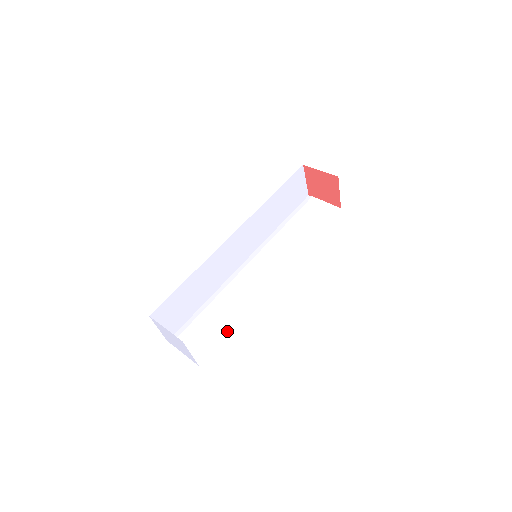
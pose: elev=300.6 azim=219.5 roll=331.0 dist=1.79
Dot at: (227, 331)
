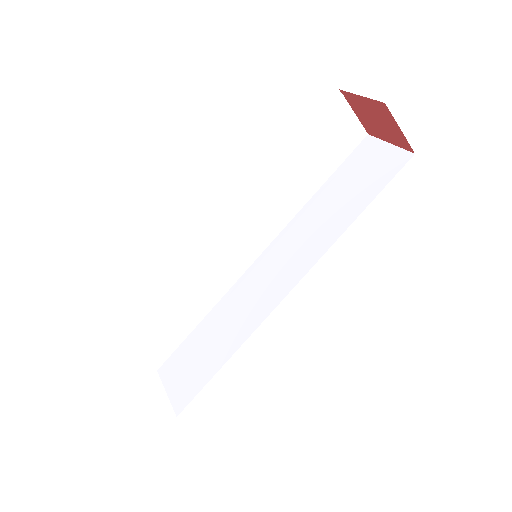
Dot at: (191, 329)
